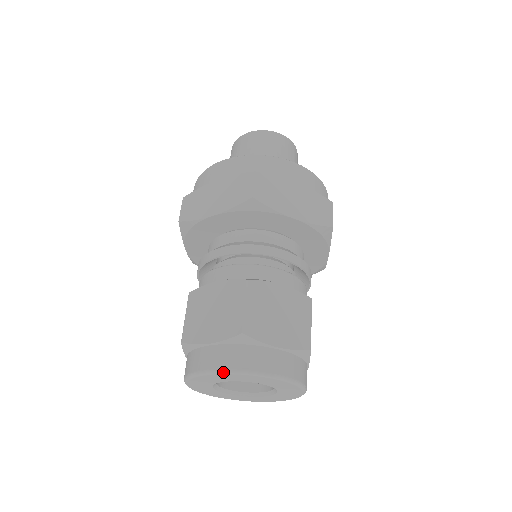
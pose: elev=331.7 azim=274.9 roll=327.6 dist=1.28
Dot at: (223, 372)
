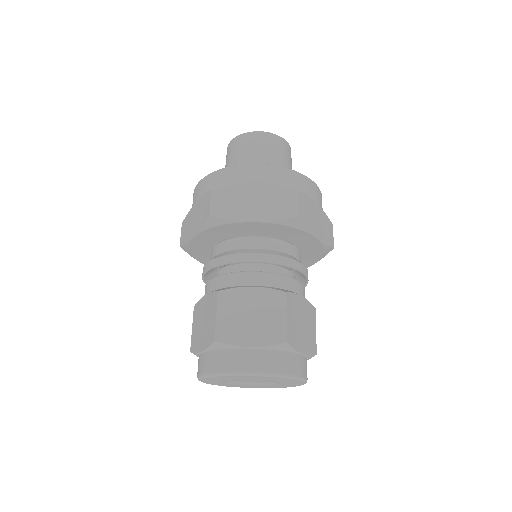
Dot at: (209, 376)
